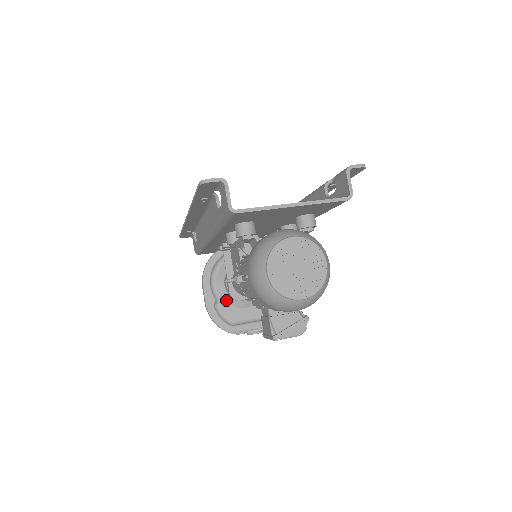
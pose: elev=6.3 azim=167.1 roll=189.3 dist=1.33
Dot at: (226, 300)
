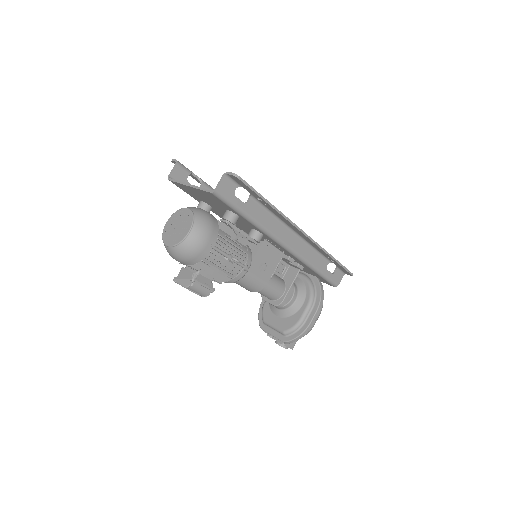
Dot at: occluded
